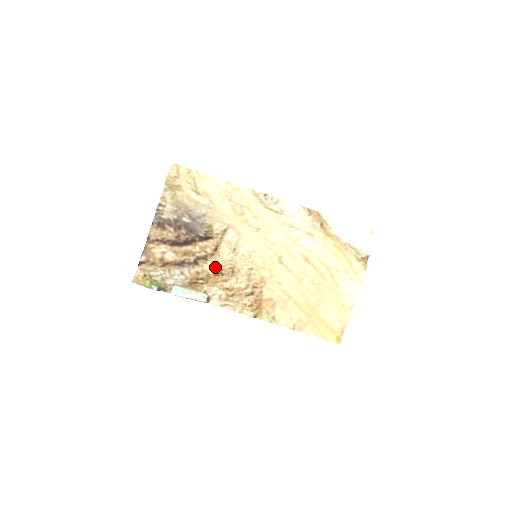
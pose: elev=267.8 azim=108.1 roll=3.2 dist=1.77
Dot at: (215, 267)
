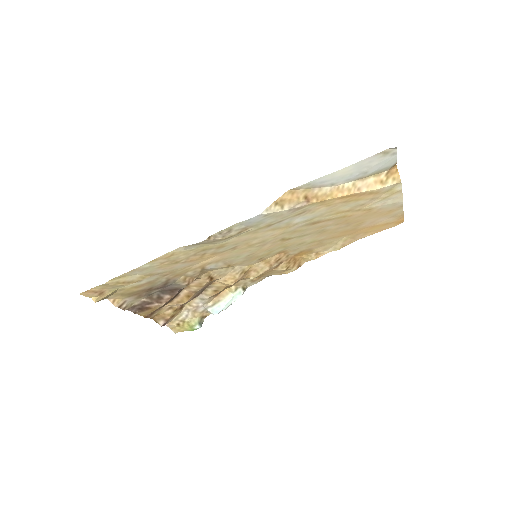
Dot at: (226, 284)
